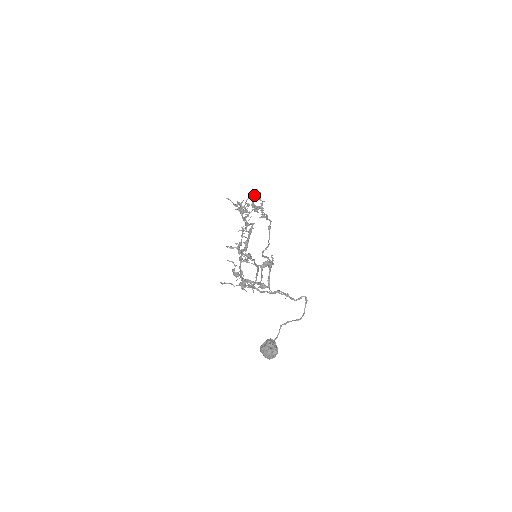
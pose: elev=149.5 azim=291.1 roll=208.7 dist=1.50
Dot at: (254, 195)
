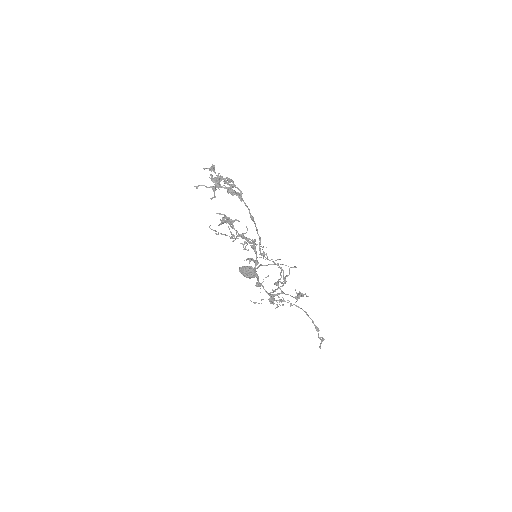
Dot at: (232, 194)
